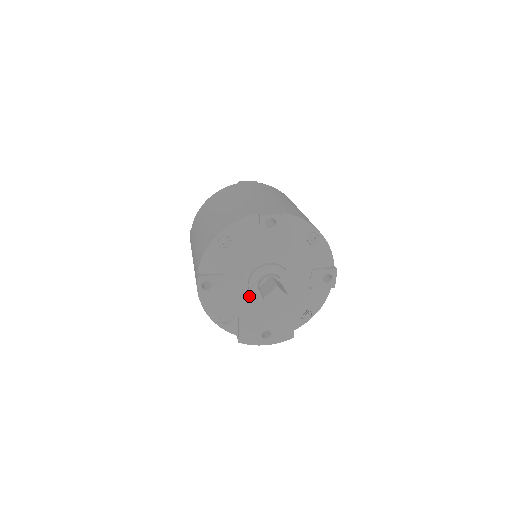
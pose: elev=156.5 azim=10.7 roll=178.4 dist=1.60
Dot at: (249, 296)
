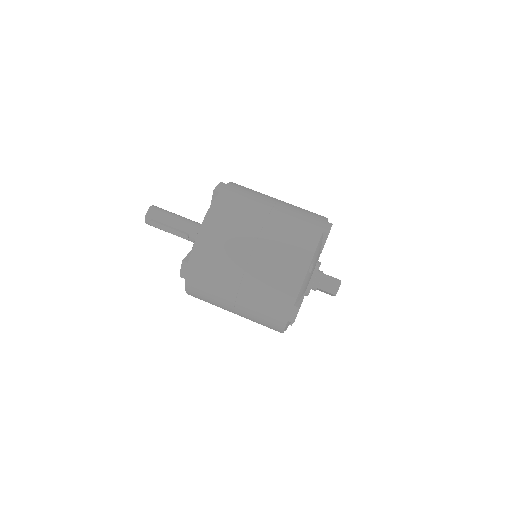
Dot at: occluded
